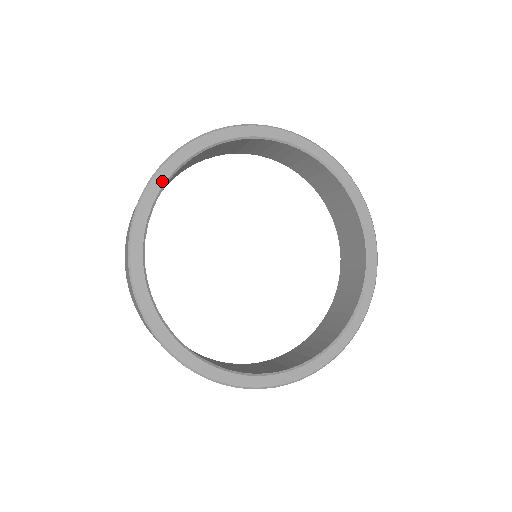
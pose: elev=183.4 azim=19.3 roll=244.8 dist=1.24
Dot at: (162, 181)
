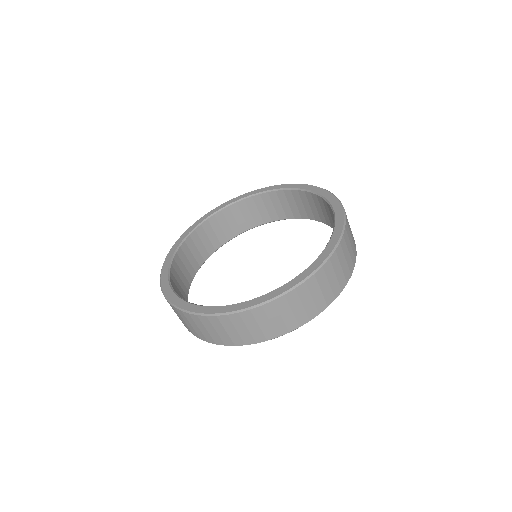
Dot at: (200, 222)
